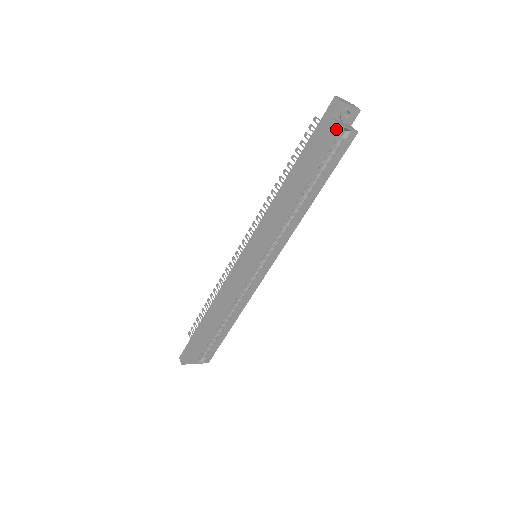
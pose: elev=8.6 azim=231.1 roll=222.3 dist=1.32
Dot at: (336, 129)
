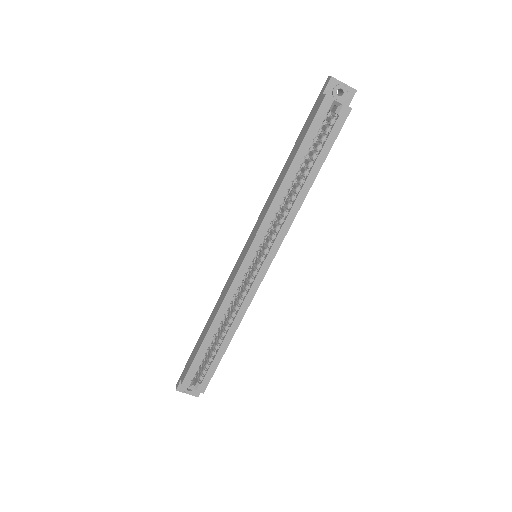
Dot at: (324, 100)
